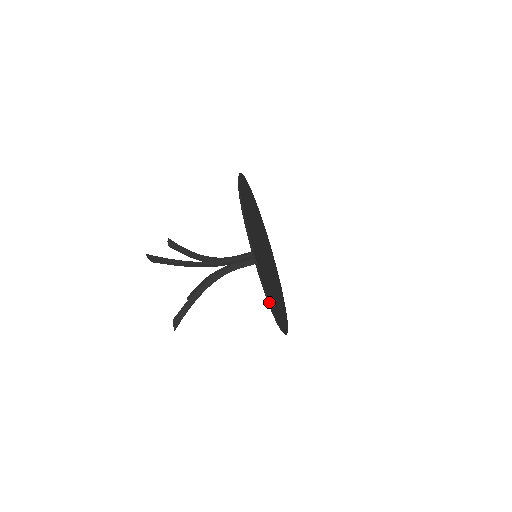
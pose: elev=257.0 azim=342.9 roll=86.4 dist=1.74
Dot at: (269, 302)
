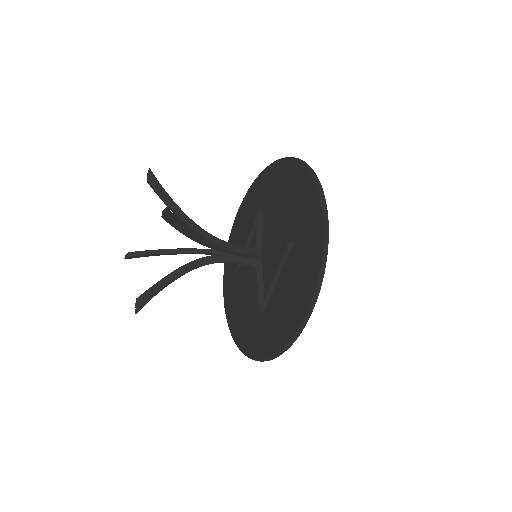
Dot at: occluded
